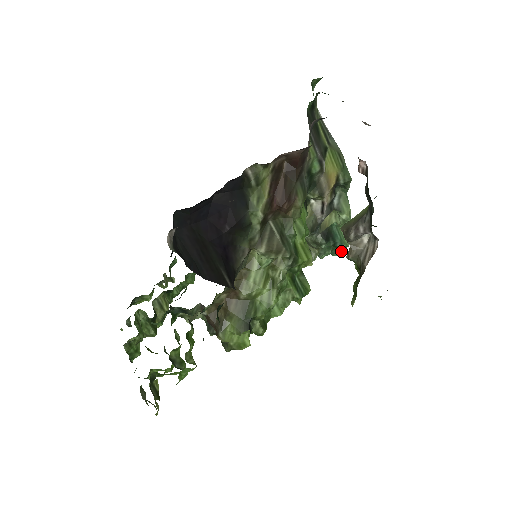
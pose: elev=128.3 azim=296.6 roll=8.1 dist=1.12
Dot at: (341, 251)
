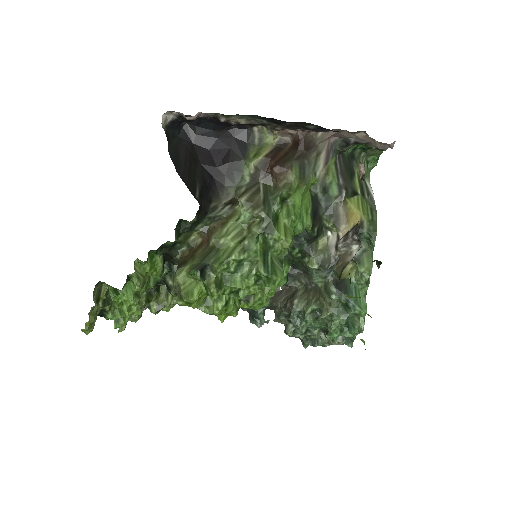
Dot at: (358, 325)
